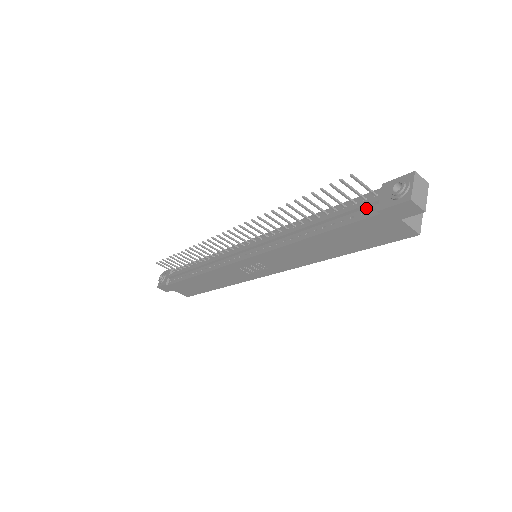
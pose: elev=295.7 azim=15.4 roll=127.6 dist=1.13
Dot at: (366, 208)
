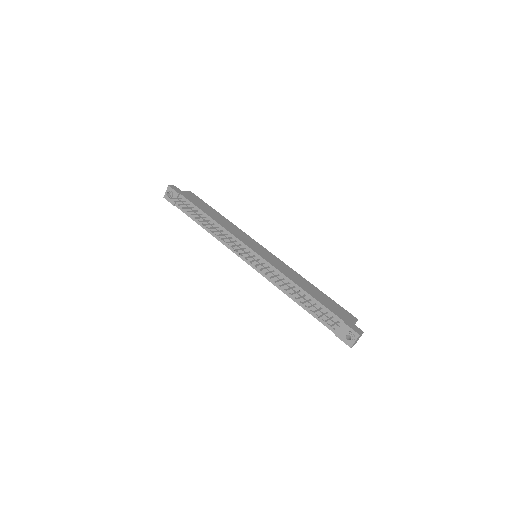
Dot at: (331, 323)
